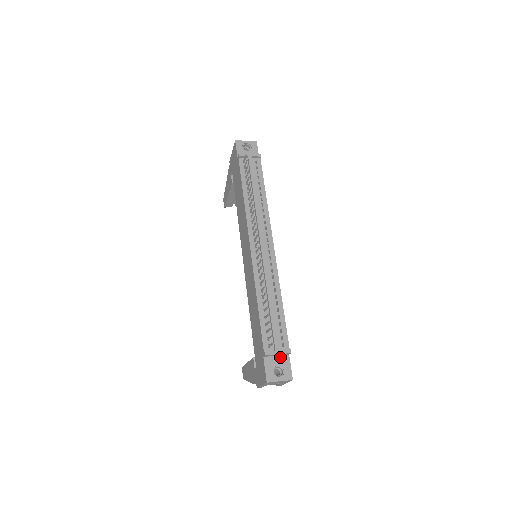
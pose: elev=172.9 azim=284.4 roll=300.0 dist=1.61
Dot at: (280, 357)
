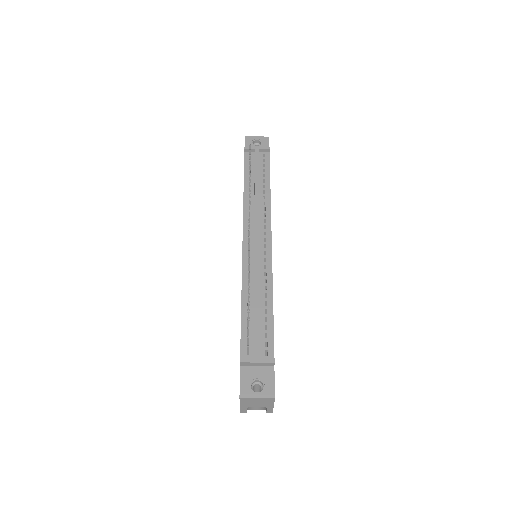
Dot at: (262, 368)
